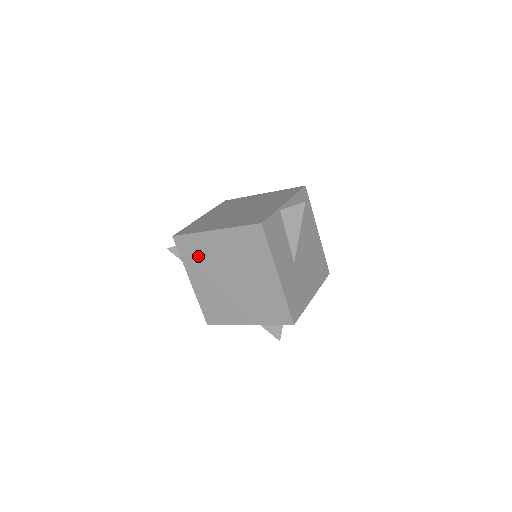
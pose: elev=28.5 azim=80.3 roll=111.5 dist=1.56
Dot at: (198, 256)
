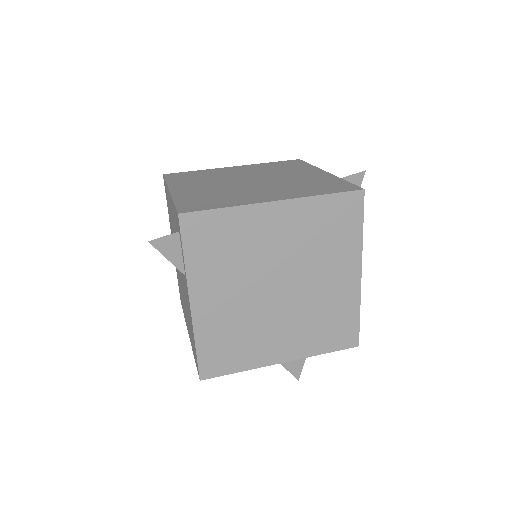
Dot at: (225, 251)
